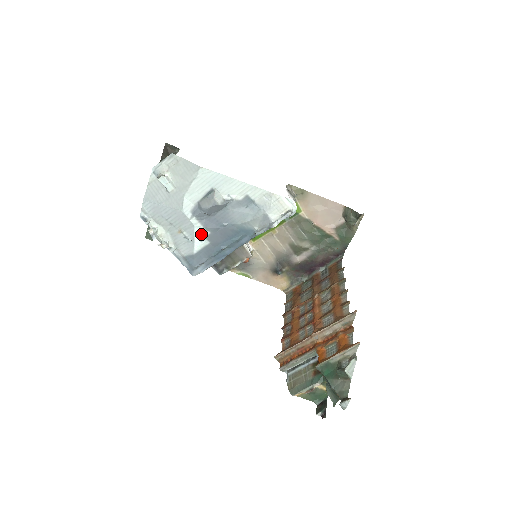
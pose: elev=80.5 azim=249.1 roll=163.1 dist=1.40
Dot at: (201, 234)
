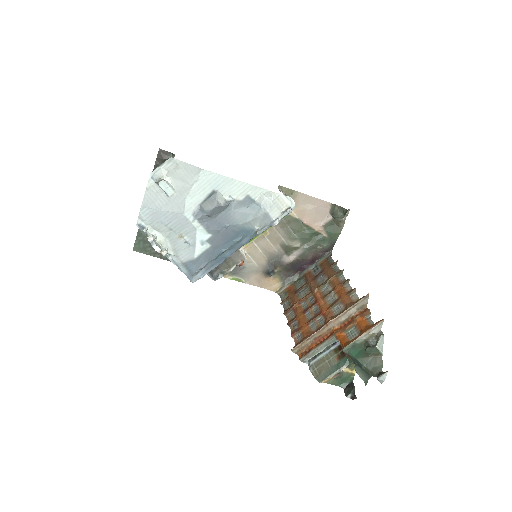
Dot at: (202, 237)
